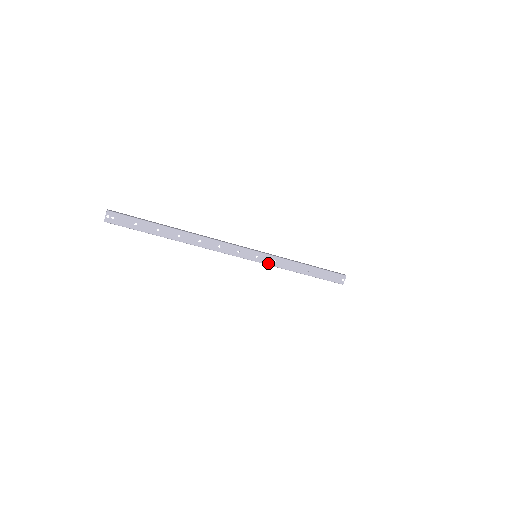
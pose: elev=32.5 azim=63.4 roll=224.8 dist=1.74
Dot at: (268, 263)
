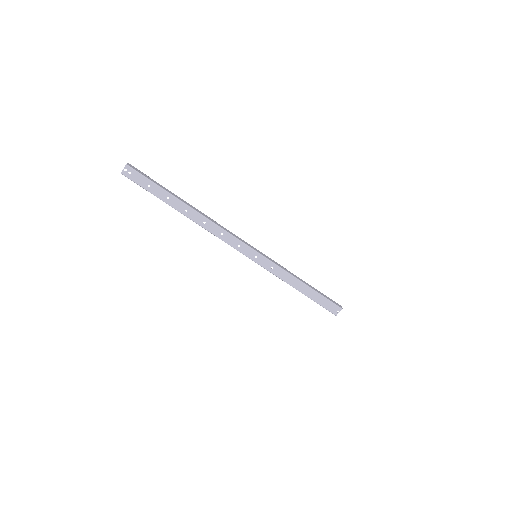
Dot at: (265, 267)
